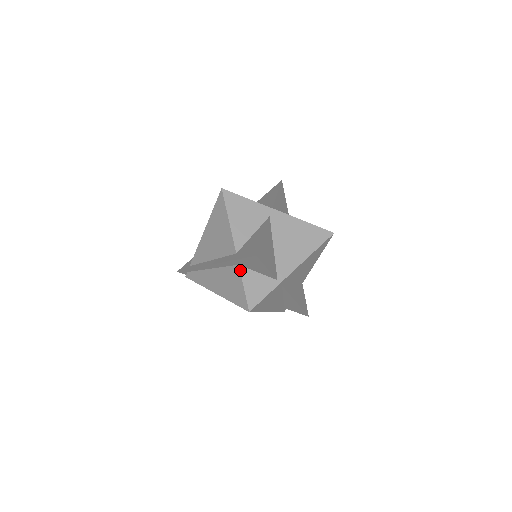
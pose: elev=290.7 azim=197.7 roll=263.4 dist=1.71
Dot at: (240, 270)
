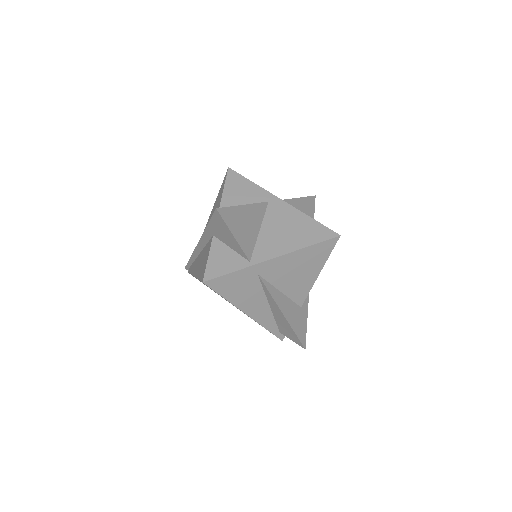
Dot at: (212, 240)
